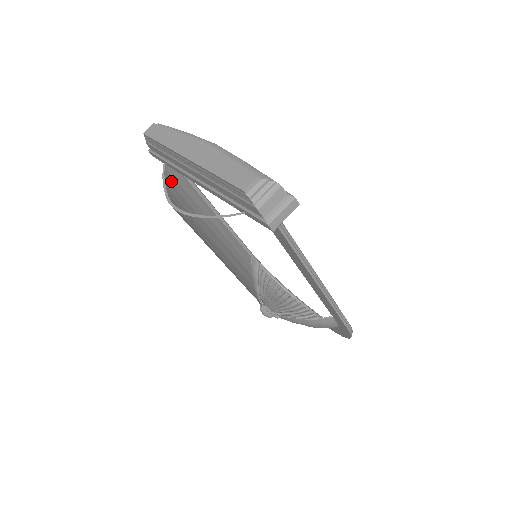
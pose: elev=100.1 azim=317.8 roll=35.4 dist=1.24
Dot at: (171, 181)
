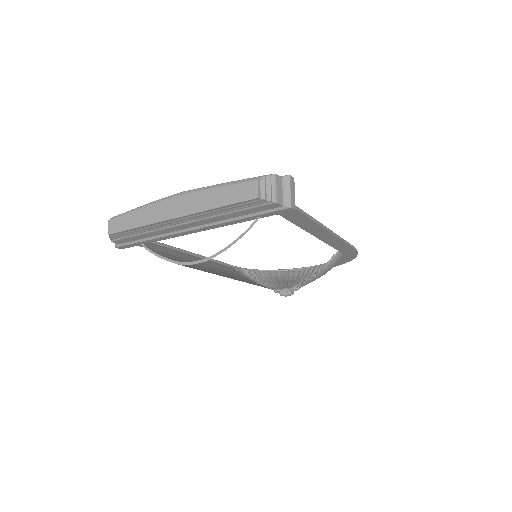
Dot at: occluded
